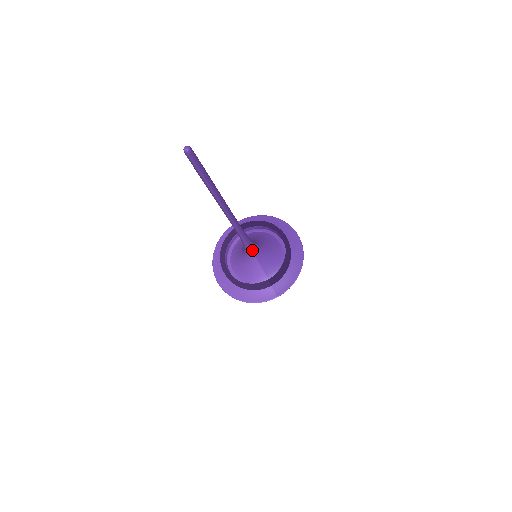
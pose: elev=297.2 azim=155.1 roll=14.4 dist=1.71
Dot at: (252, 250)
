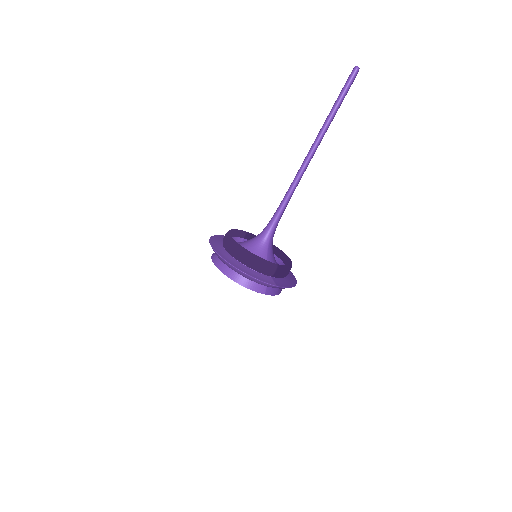
Dot at: (272, 234)
